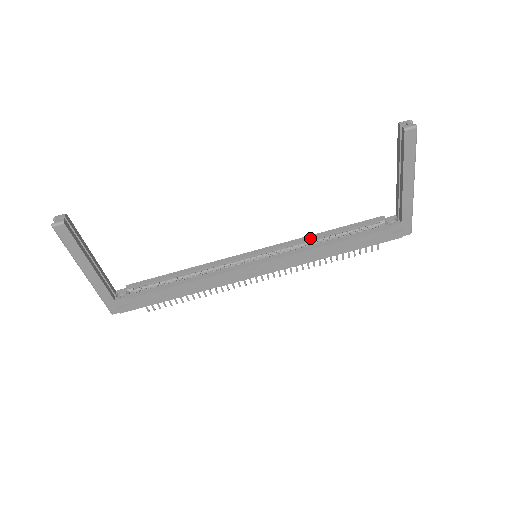
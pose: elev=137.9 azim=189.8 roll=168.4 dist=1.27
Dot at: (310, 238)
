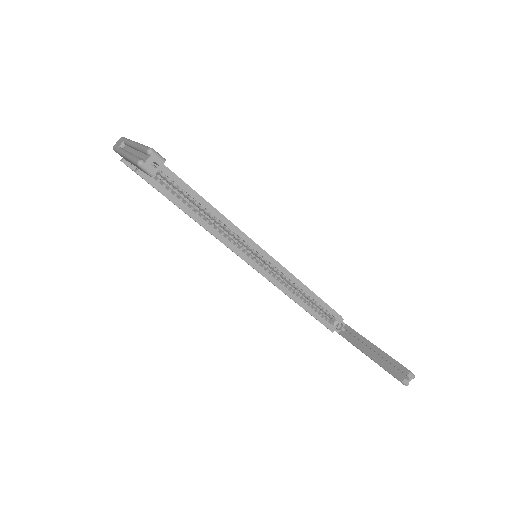
Dot at: (296, 283)
